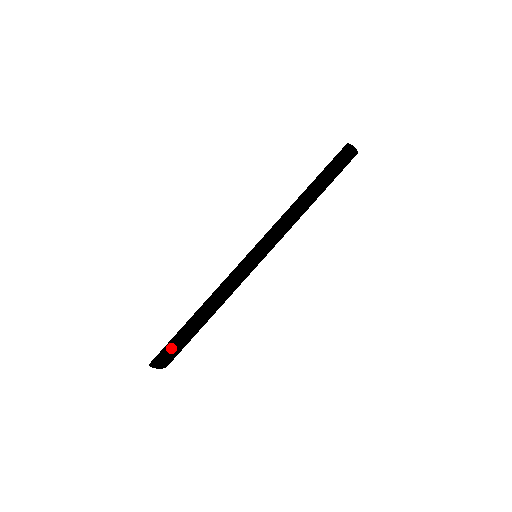
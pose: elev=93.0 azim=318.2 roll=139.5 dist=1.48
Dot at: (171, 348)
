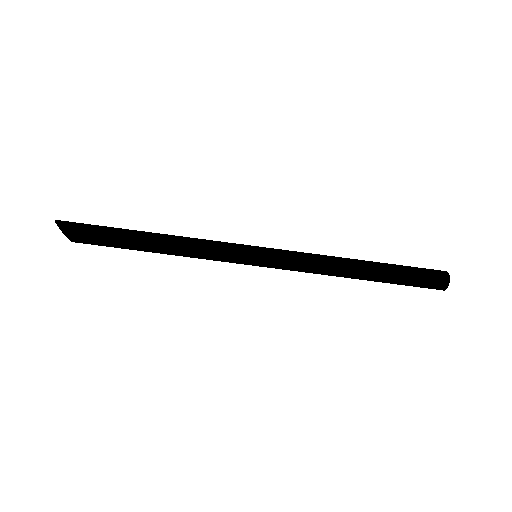
Dot at: (91, 239)
